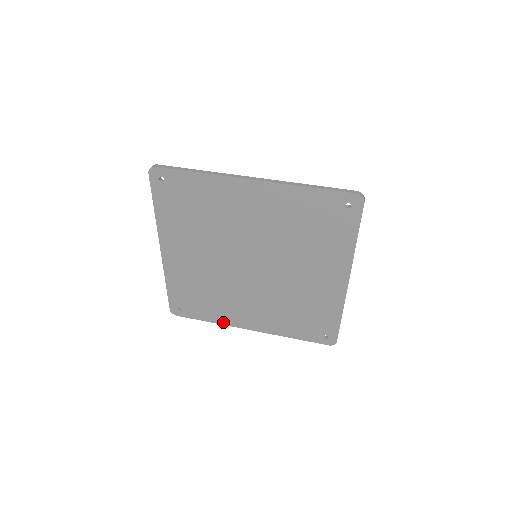
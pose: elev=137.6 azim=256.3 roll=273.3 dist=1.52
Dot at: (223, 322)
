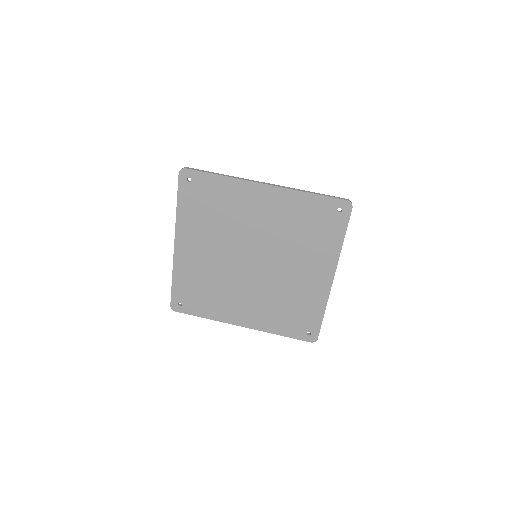
Dot at: (218, 318)
